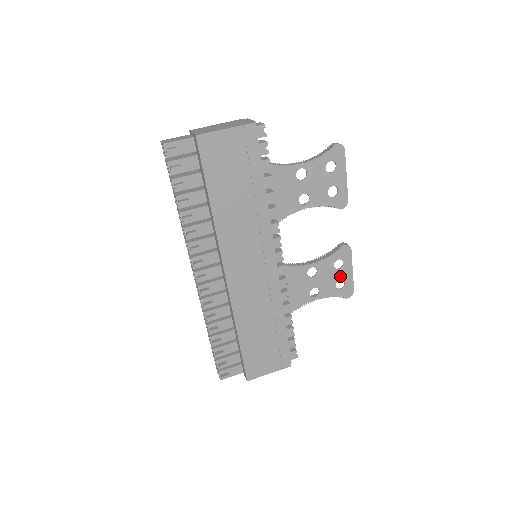
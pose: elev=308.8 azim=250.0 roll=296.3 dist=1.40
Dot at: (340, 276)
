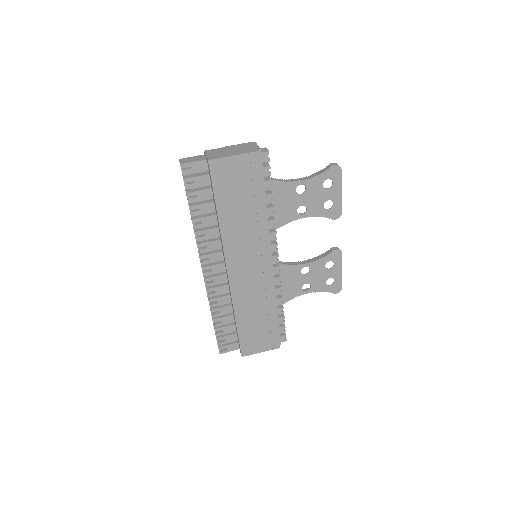
Dot at: (330, 275)
